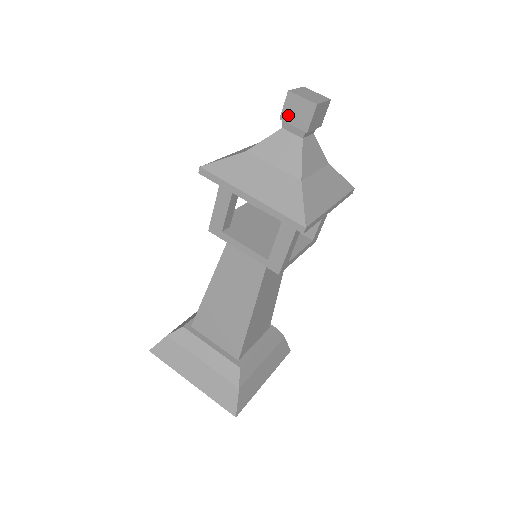
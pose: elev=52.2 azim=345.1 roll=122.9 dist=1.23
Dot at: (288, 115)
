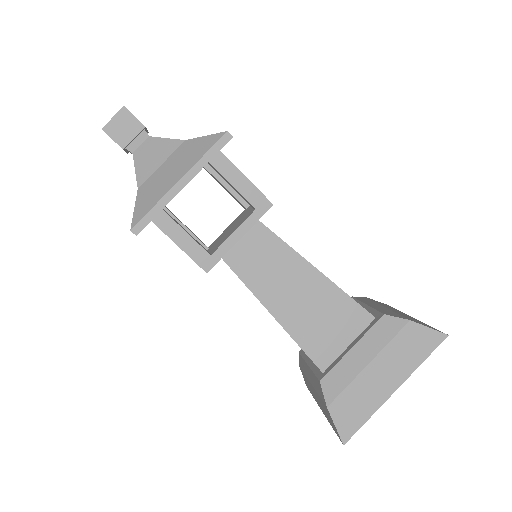
Dot at: occluded
